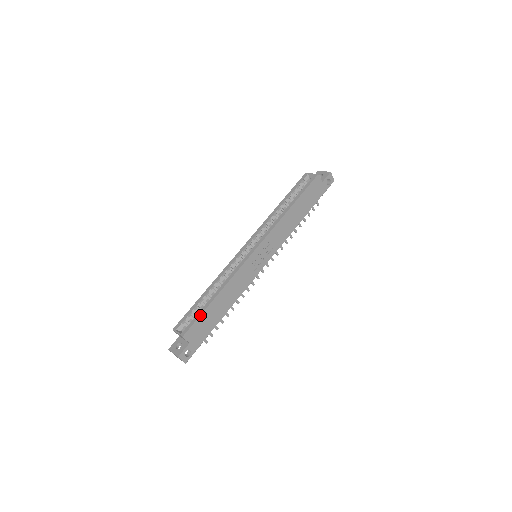
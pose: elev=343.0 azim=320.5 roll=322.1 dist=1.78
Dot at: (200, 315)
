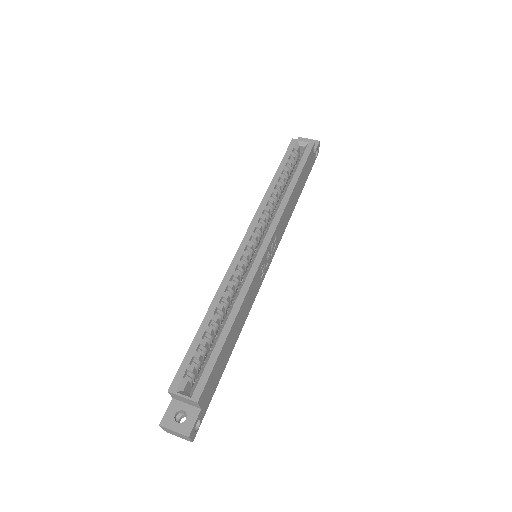
Dot at: (216, 360)
